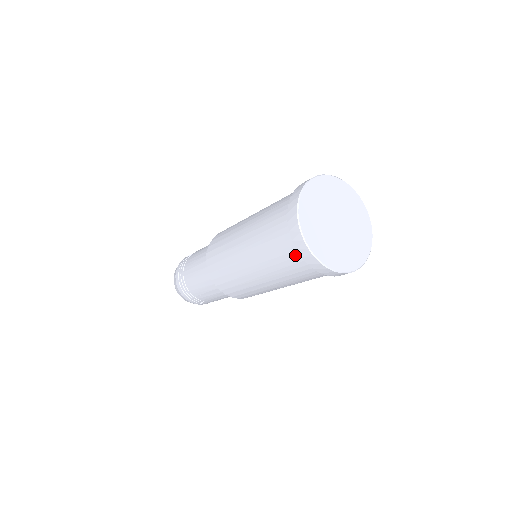
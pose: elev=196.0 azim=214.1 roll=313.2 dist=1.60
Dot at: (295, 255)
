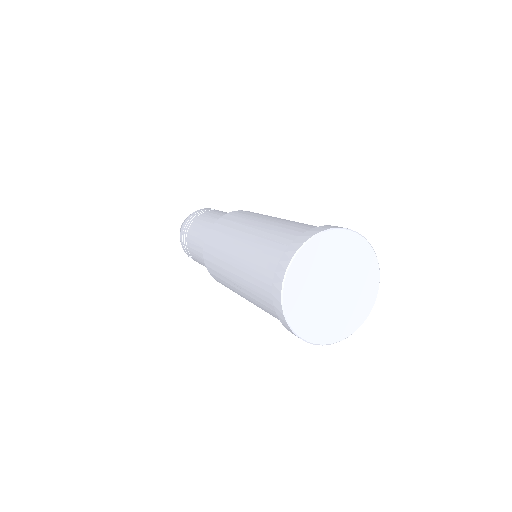
Dot at: occluded
